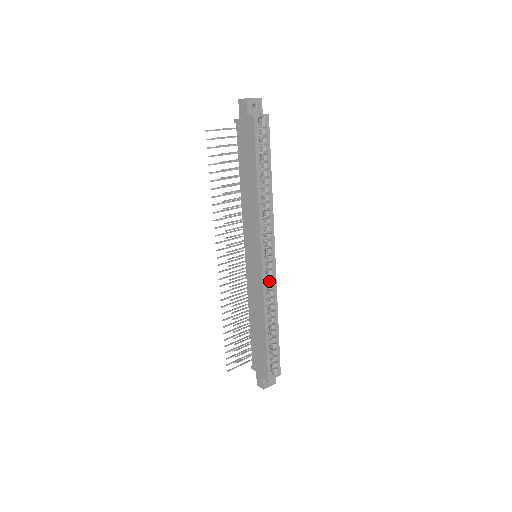
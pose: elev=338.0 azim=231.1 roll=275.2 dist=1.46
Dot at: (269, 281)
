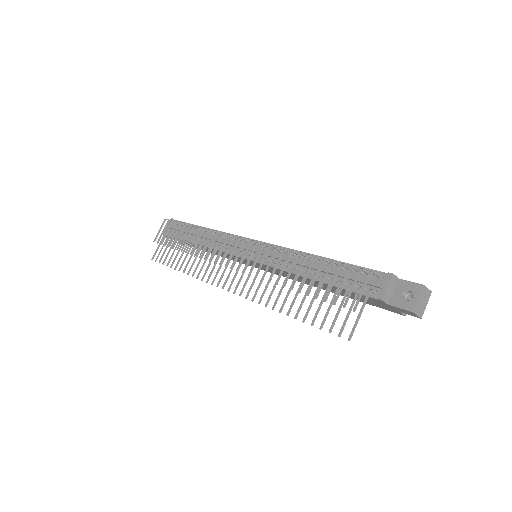
Dot at: occluded
